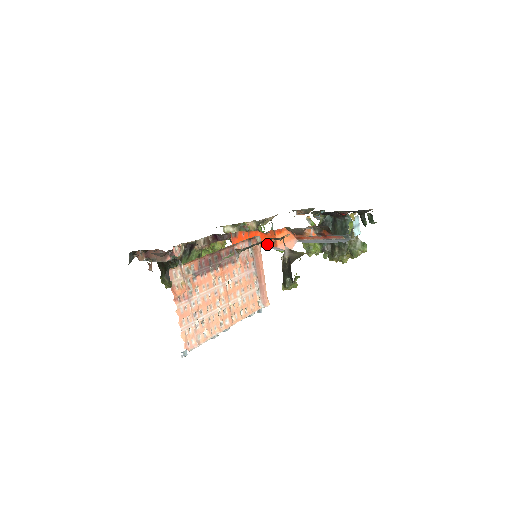
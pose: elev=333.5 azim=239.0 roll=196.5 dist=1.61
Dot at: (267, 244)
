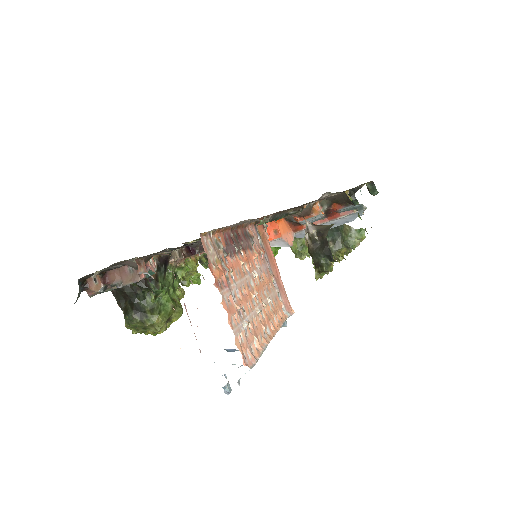
Dot at: occluded
